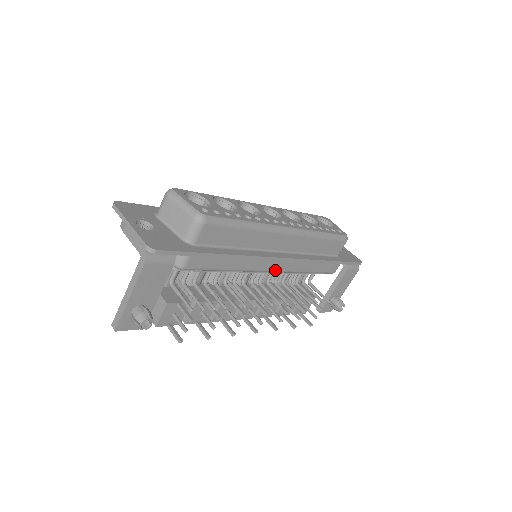
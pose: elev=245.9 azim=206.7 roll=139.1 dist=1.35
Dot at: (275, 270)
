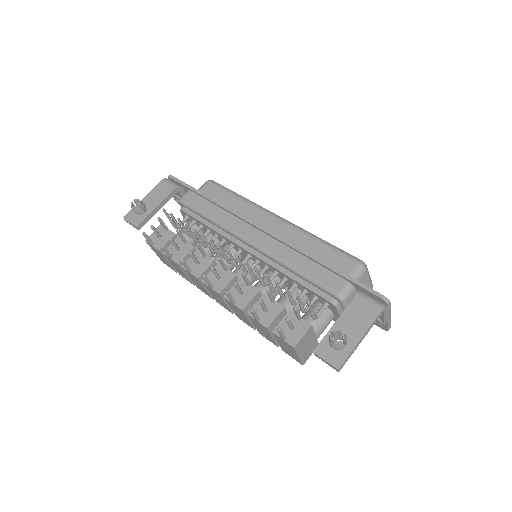
Dot at: (253, 241)
